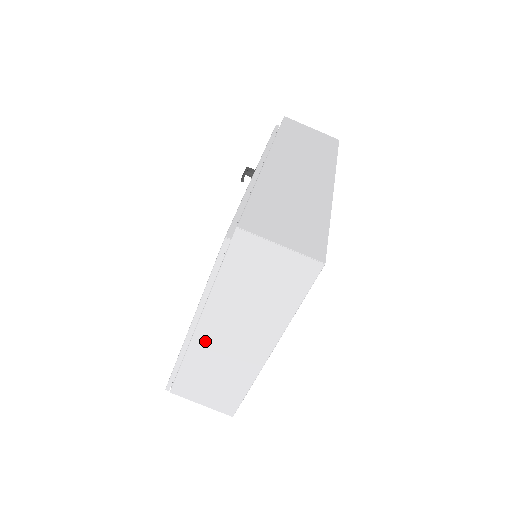
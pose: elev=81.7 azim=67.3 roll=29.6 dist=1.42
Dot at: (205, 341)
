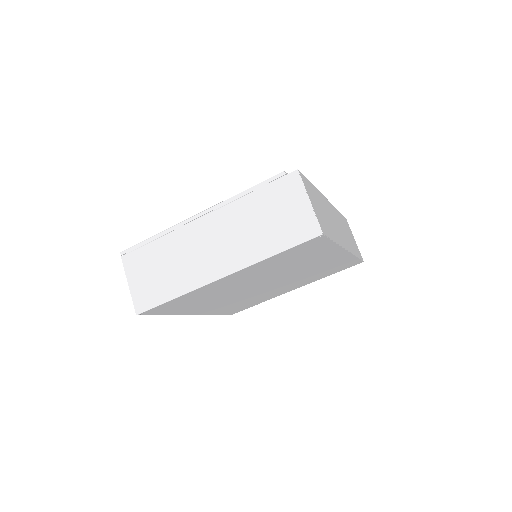
Dot at: (193, 233)
